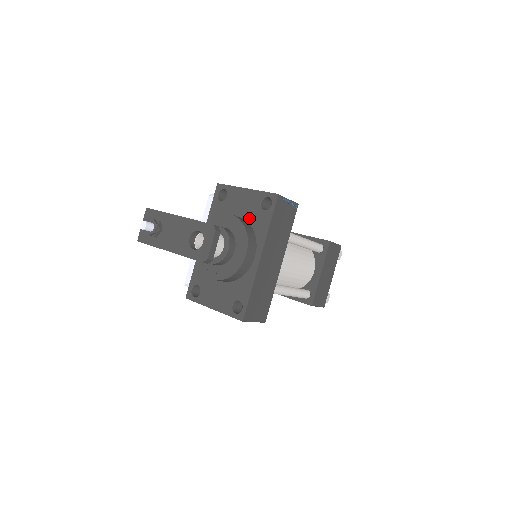
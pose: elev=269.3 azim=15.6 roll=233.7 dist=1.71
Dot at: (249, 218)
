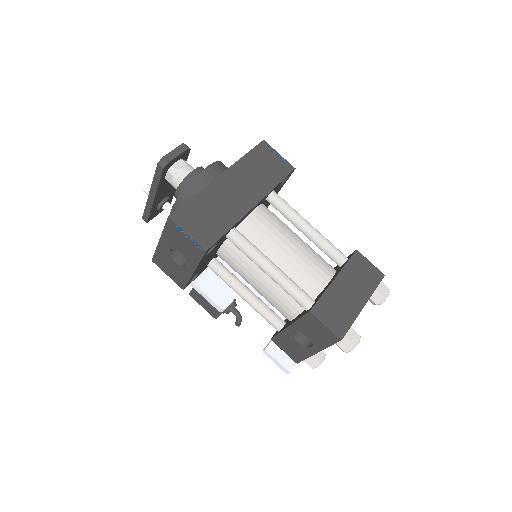
Dot at: occluded
